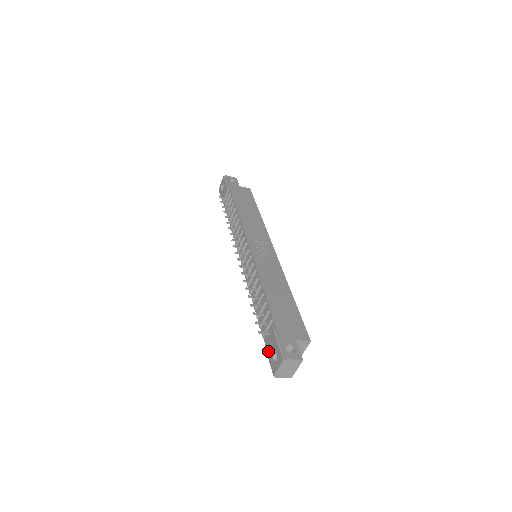
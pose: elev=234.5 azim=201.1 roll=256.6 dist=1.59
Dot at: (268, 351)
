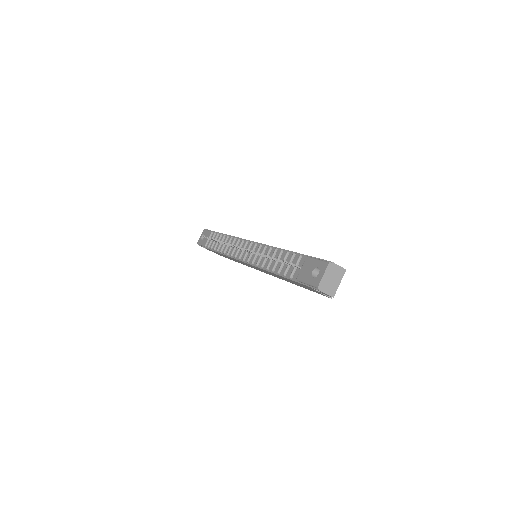
Dot at: (303, 277)
